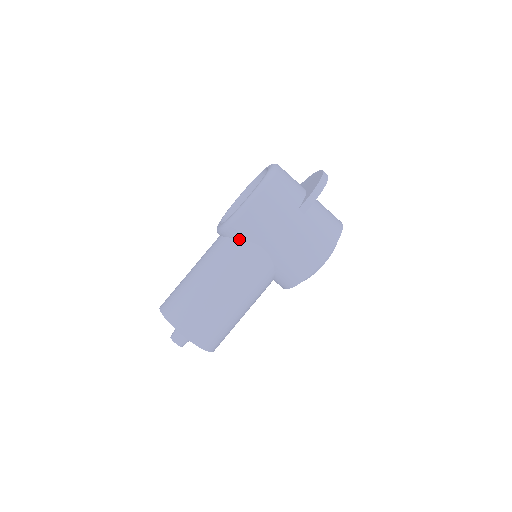
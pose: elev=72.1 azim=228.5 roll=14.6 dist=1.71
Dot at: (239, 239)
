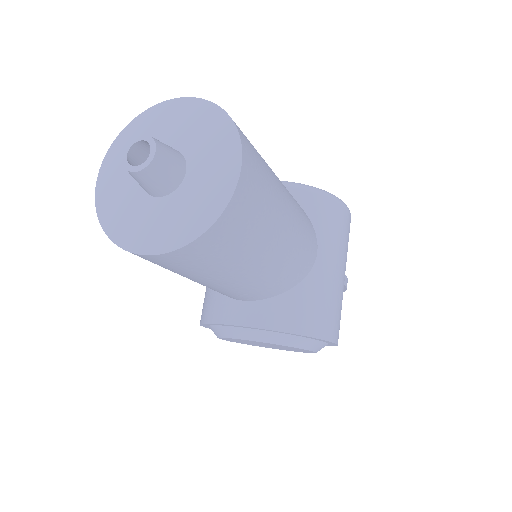
Dot at: (306, 212)
